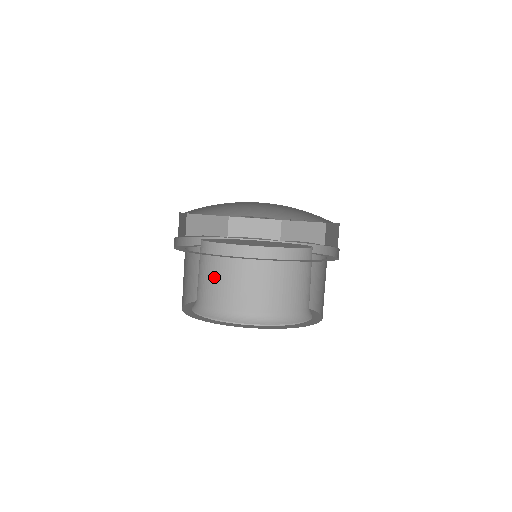
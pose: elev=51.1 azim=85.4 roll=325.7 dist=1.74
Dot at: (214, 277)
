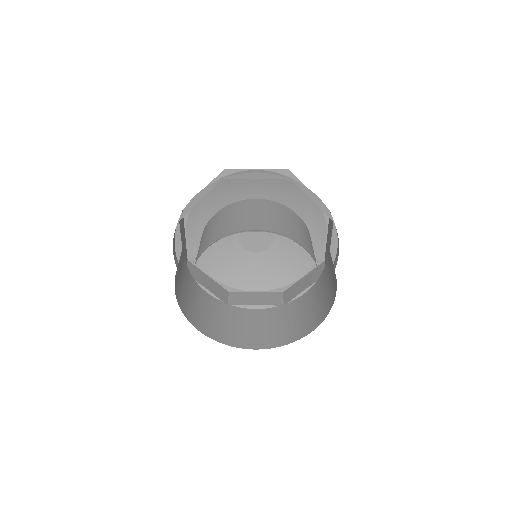
Dot at: (213, 229)
